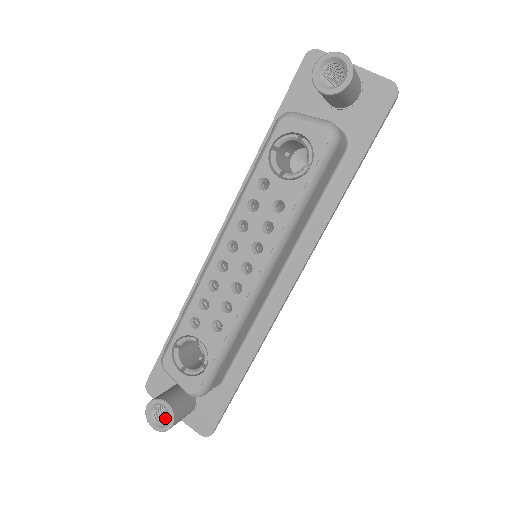
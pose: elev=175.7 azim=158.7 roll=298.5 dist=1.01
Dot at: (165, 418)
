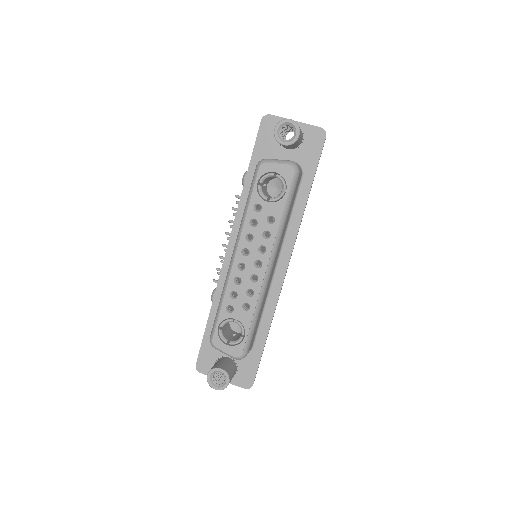
Dot at: (220, 382)
